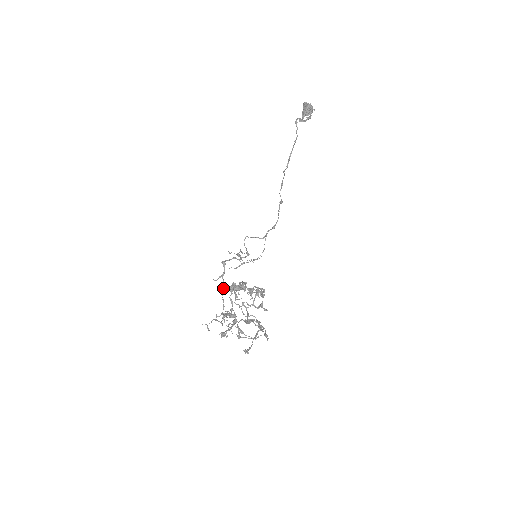
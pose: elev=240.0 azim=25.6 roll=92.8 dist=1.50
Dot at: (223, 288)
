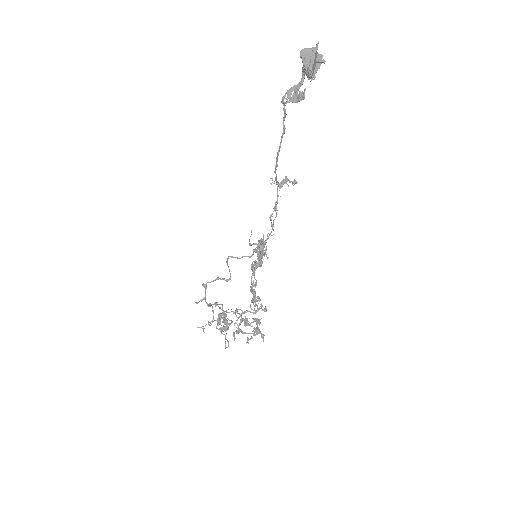
Dot at: (208, 306)
